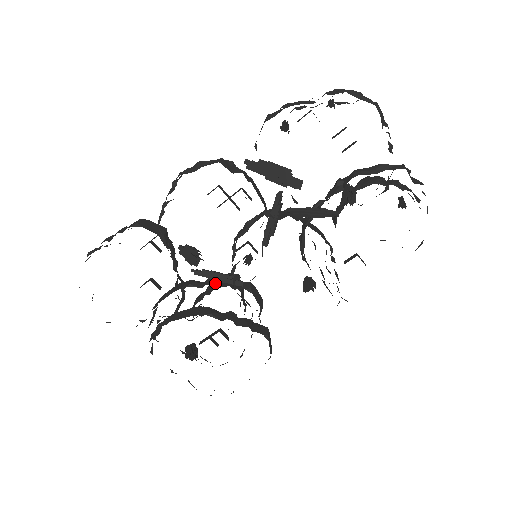
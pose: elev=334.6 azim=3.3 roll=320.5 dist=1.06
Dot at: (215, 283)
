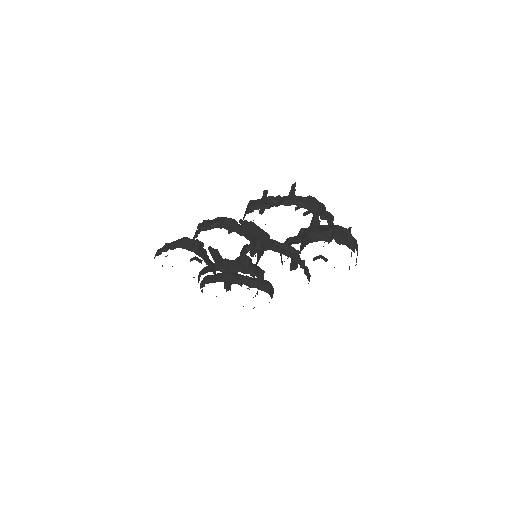
Dot at: (233, 268)
